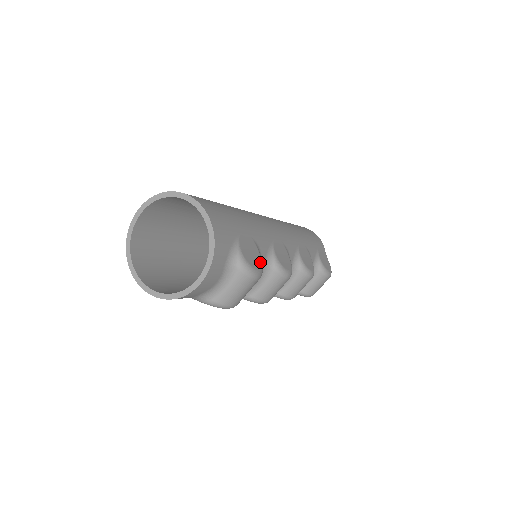
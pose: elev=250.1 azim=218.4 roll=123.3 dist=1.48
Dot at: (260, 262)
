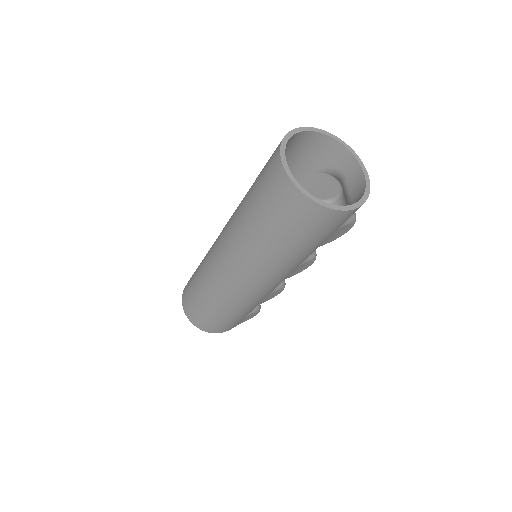
Dot at: (325, 195)
